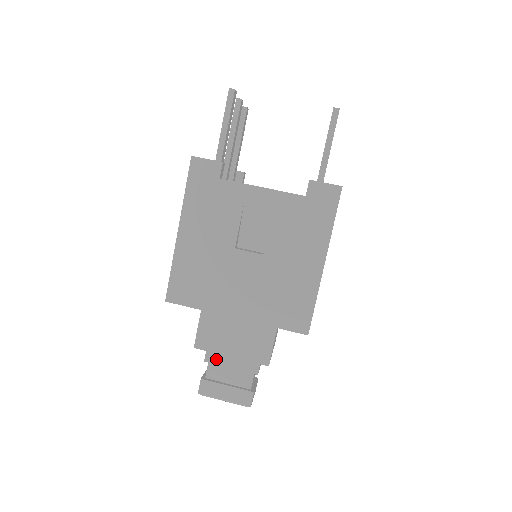
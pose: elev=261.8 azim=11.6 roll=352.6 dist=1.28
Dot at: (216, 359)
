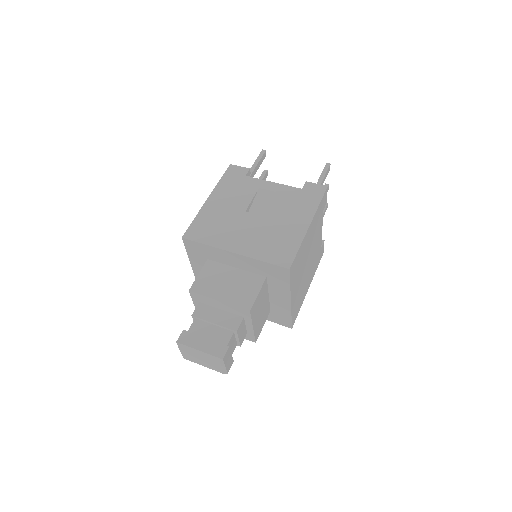
Dot at: (203, 315)
